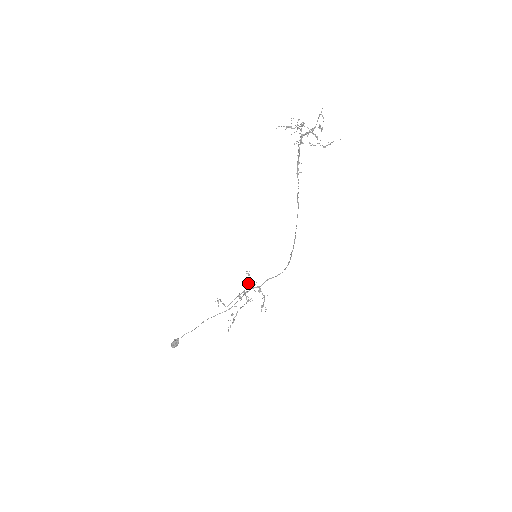
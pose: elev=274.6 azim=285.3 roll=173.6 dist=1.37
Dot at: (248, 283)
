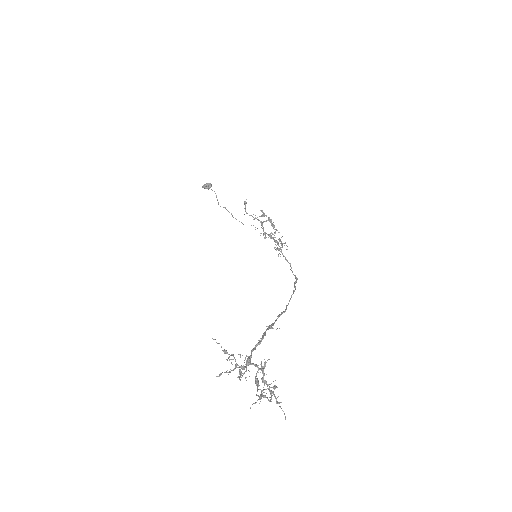
Dot at: (263, 235)
